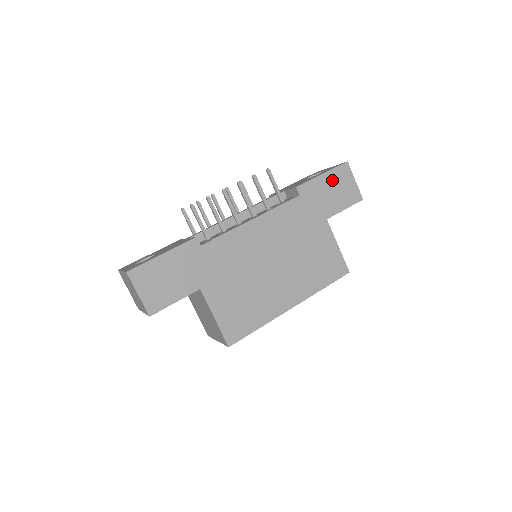
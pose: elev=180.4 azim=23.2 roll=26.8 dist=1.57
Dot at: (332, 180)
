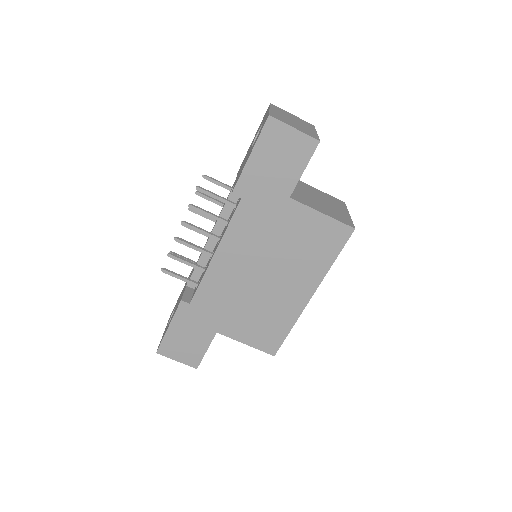
Dot at: (265, 153)
